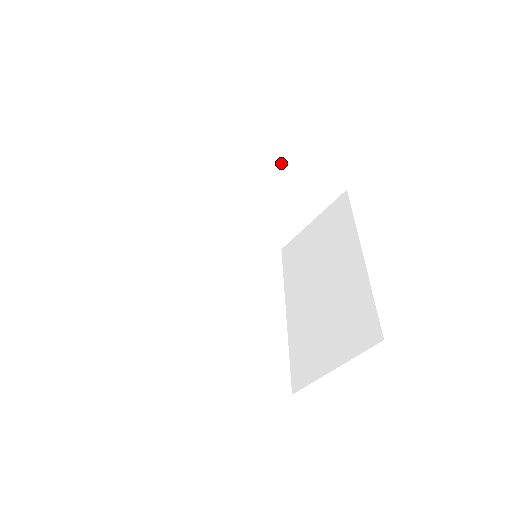
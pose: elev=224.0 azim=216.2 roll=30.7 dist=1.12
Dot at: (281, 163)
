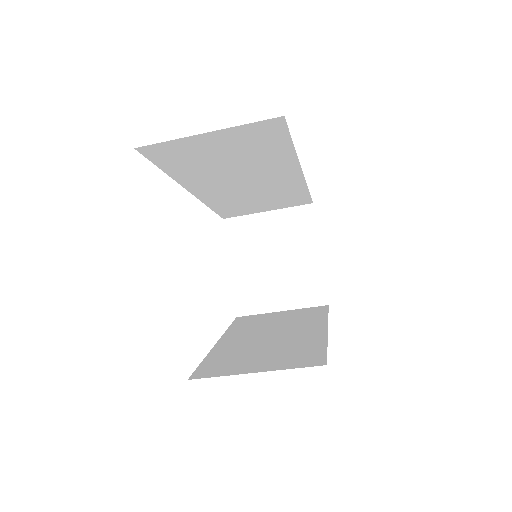
Dot at: (301, 247)
